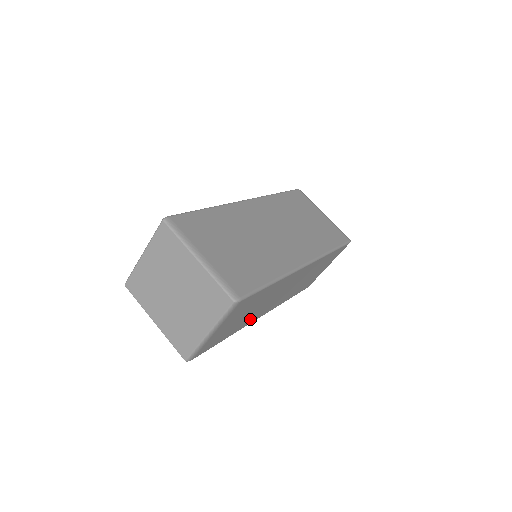
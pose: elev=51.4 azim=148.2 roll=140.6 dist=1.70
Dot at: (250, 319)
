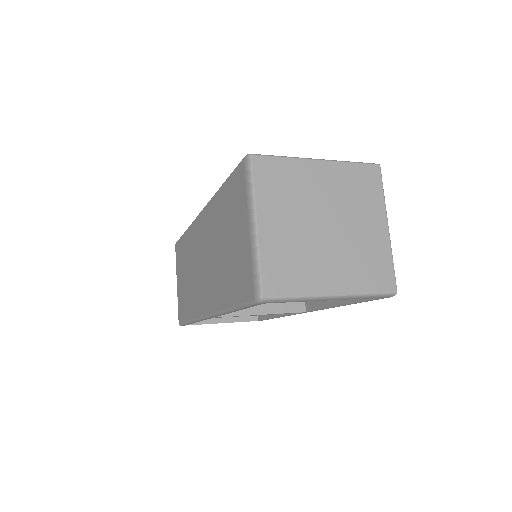
Dot at: occluded
